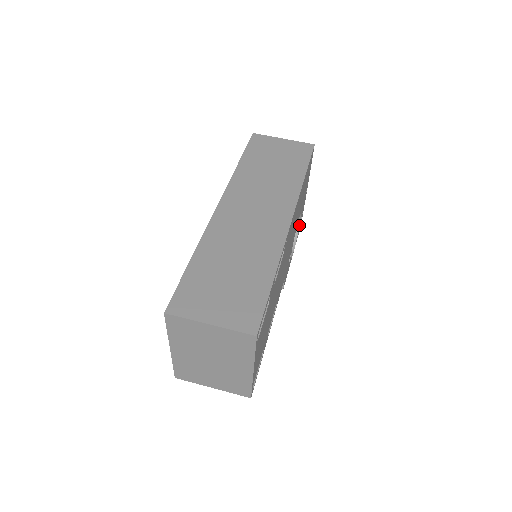
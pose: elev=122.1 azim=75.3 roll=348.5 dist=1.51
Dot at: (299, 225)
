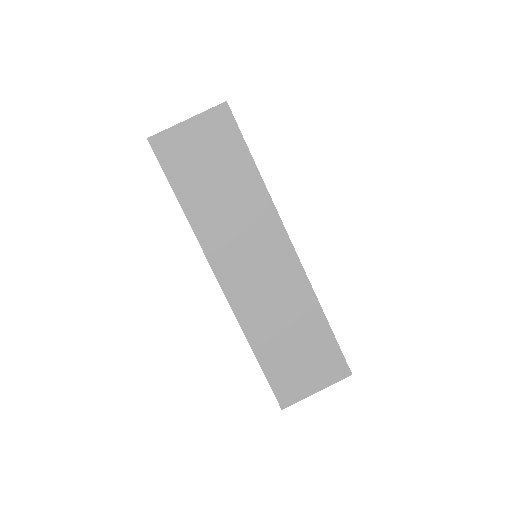
Dot at: occluded
